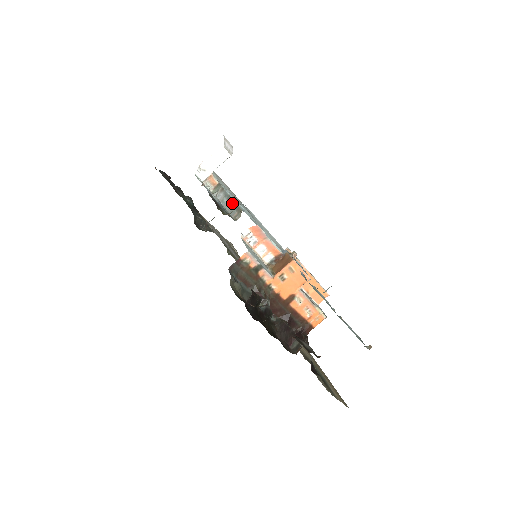
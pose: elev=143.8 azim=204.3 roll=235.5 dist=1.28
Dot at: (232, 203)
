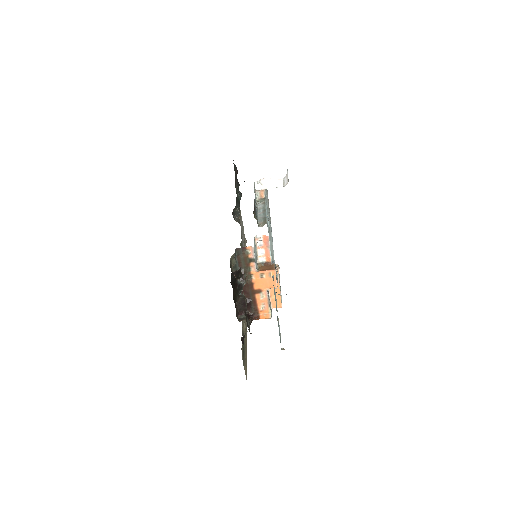
Dot at: (264, 215)
